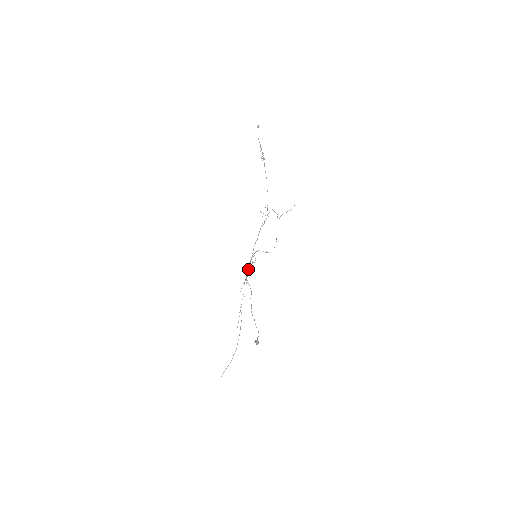
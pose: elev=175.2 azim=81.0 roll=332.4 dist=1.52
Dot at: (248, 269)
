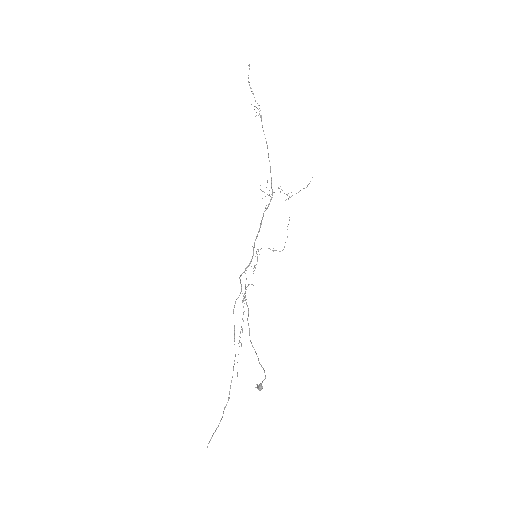
Dot at: occluded
